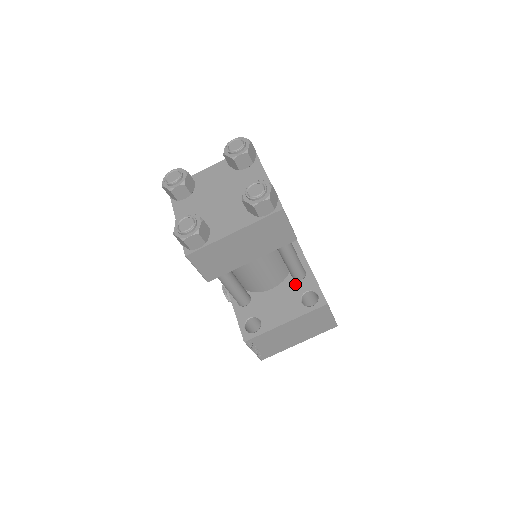
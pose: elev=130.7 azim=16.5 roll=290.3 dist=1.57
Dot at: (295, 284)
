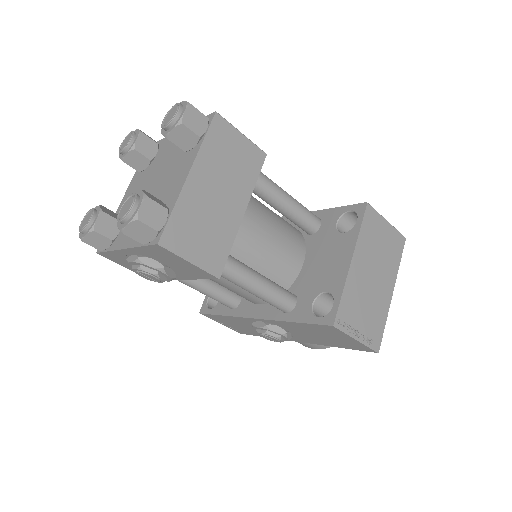
Dot at: (319, 233)
